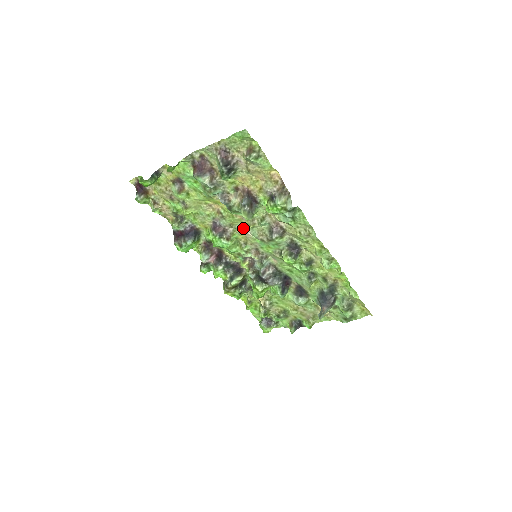
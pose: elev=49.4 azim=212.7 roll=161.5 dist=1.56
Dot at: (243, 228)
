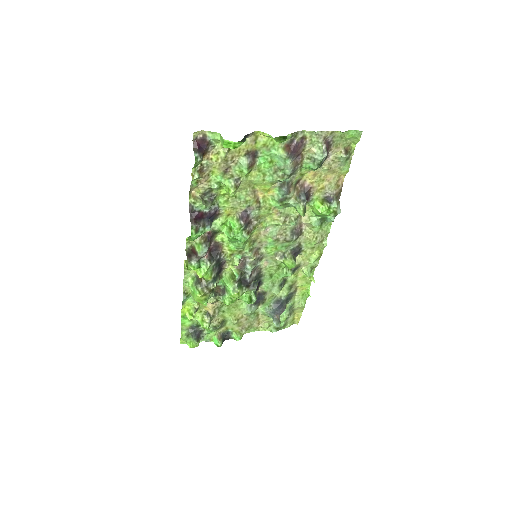
Dot at: (266, 224)
